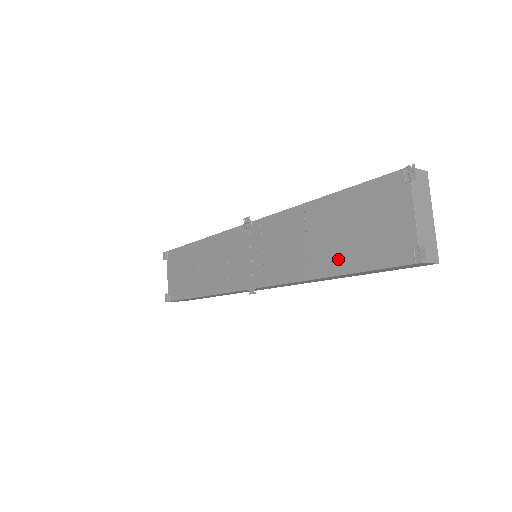
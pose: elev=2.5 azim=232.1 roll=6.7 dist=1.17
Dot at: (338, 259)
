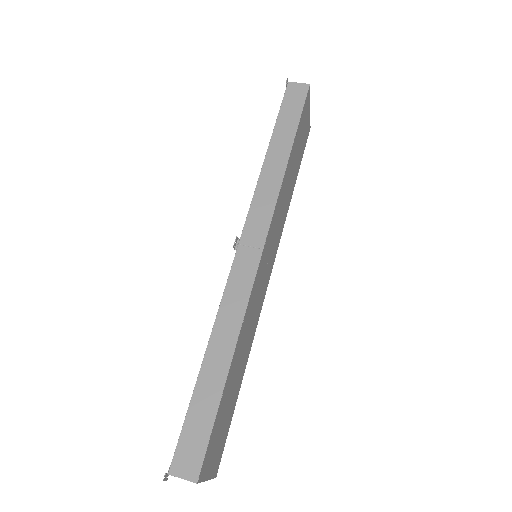
Dot at: occluded
